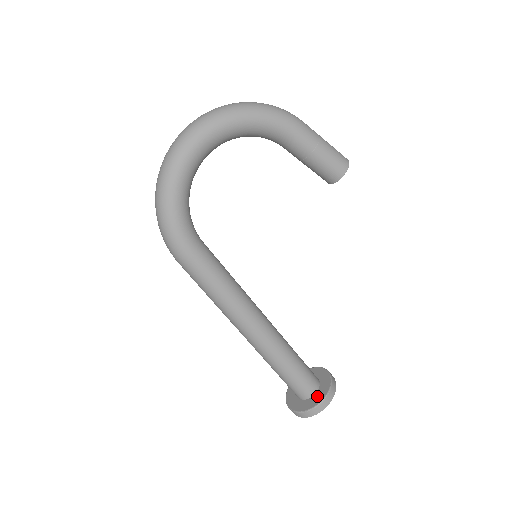
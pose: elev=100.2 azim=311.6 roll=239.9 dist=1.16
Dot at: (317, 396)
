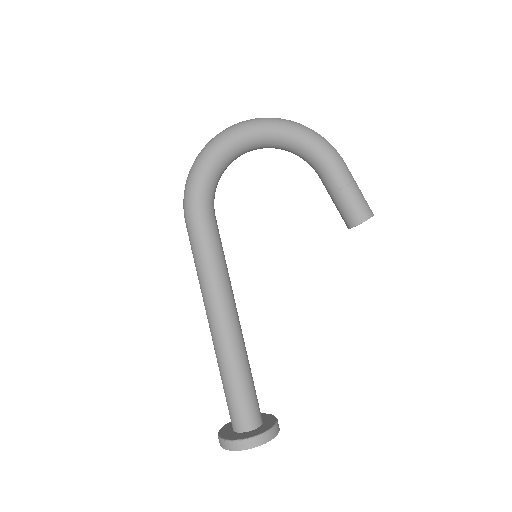
Dot at: (253, 432)
